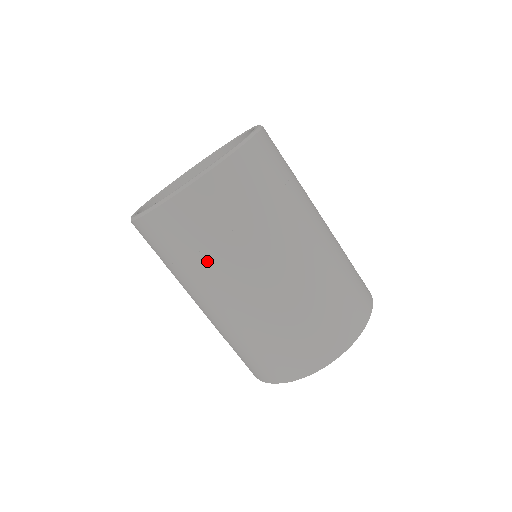
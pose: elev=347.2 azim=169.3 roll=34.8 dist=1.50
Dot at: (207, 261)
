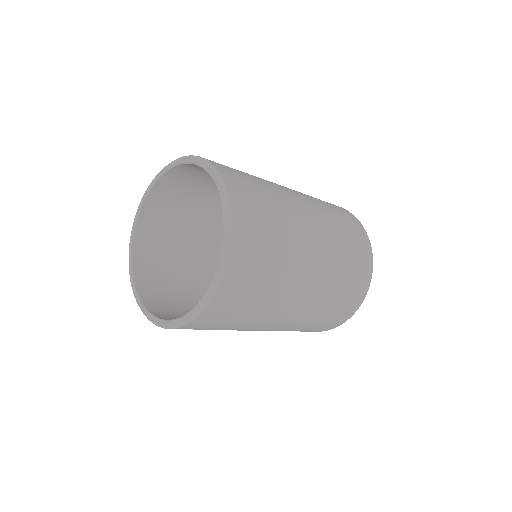
Dot at: (251, 319)
